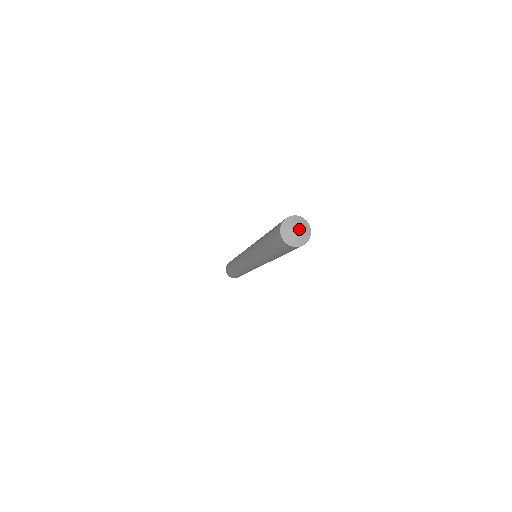
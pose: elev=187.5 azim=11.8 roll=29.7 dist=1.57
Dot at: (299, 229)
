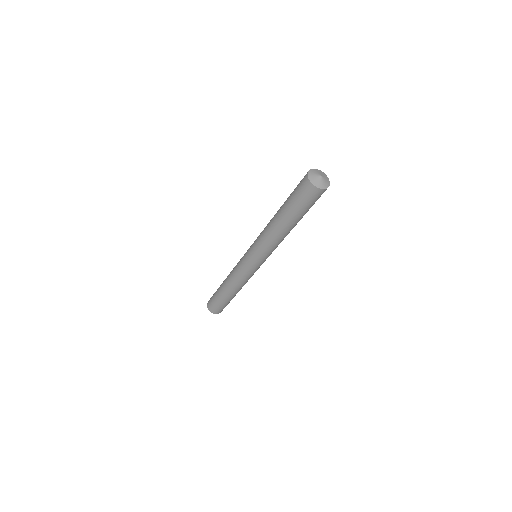
Dot at: (322, 176)
